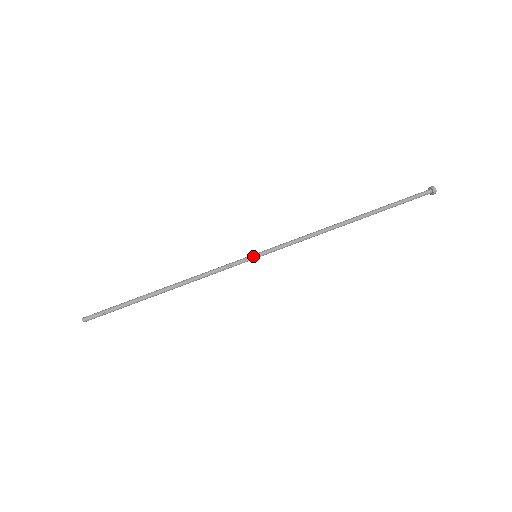
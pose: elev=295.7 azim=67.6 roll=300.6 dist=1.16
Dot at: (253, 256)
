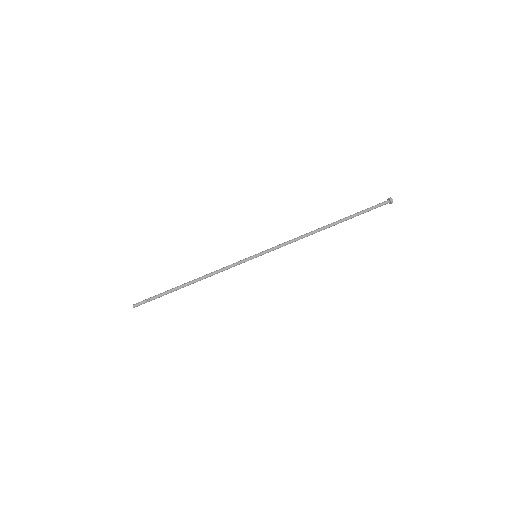
Dot at: (253, 256)
